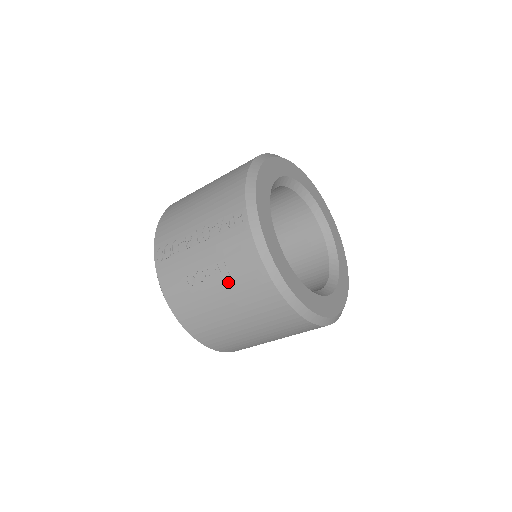
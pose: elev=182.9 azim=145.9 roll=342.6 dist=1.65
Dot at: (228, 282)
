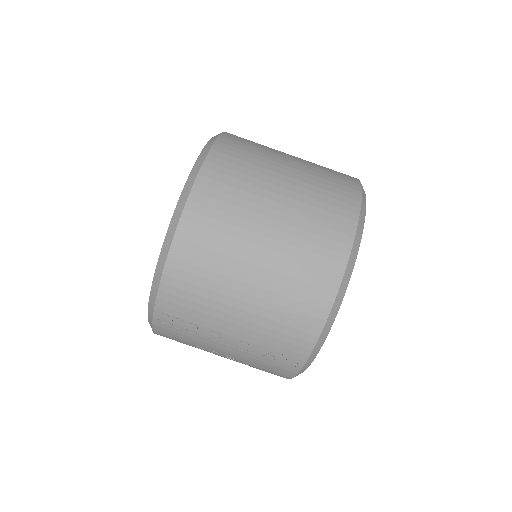
Dot at: occluded
